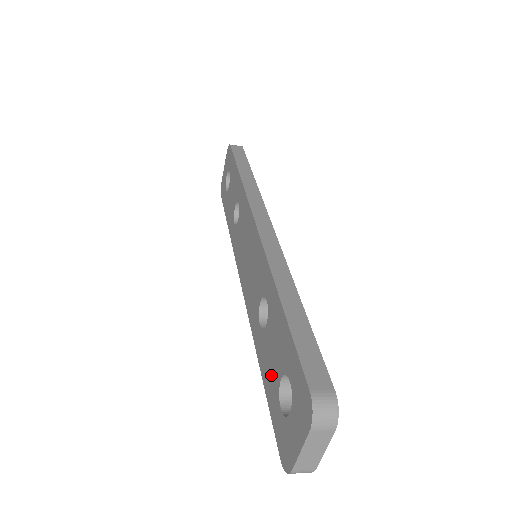
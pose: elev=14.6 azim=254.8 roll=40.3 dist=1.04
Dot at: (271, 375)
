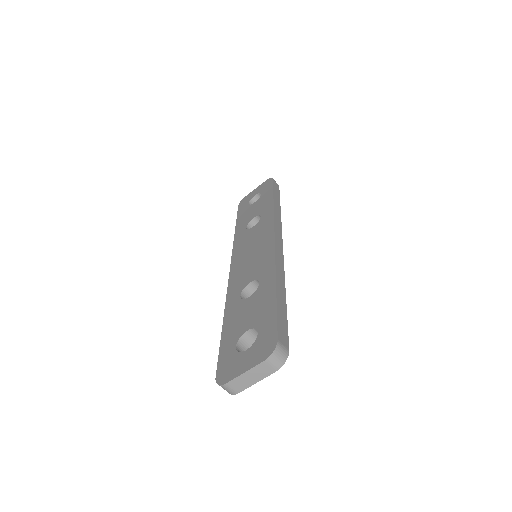
Dot at: (236, 327)
